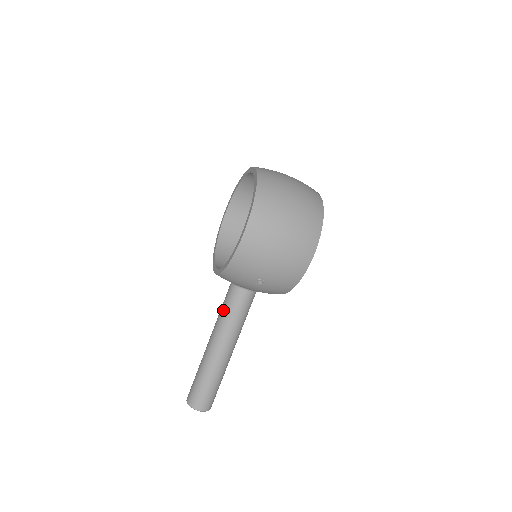
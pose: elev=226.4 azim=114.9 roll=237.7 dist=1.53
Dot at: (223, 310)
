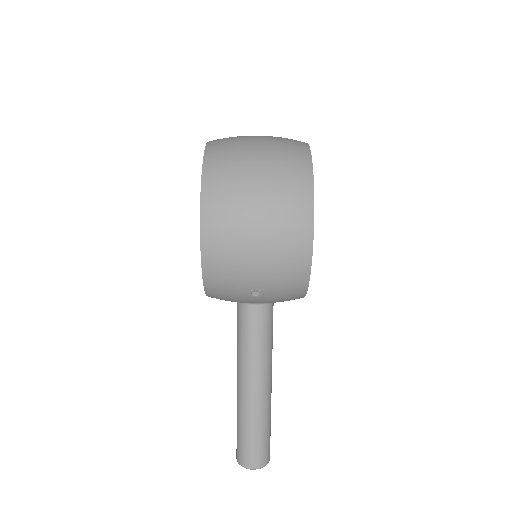
Dot at: (237, 337)
